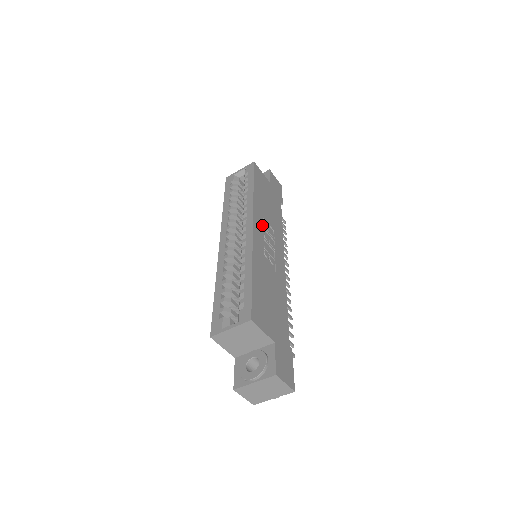
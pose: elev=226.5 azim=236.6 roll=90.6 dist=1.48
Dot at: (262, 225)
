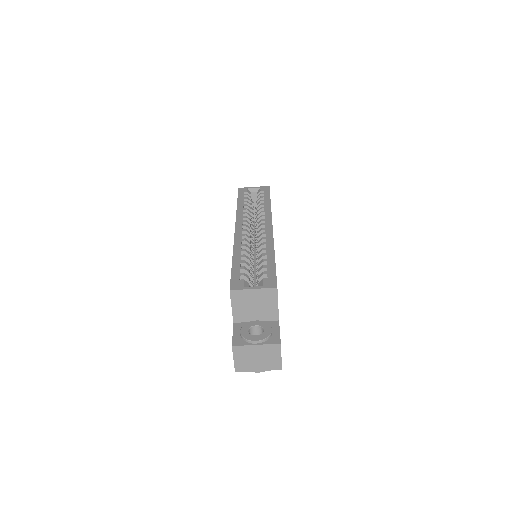
Dot at: occluded
